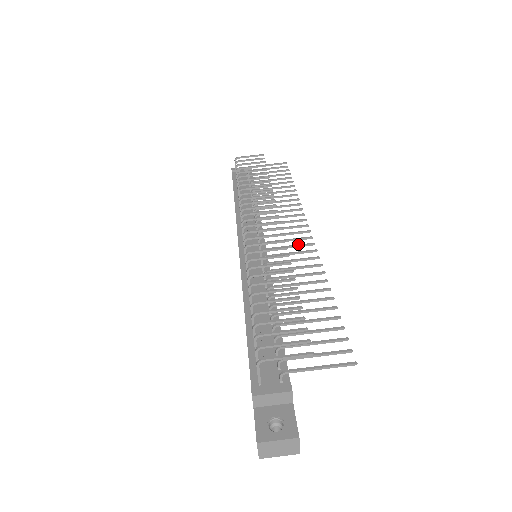
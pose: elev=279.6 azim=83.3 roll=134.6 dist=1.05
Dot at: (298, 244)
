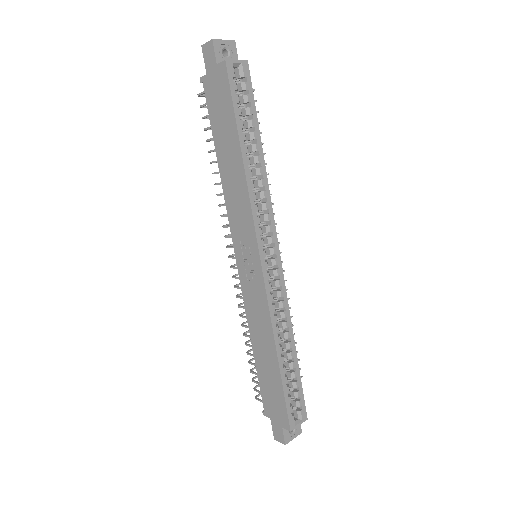
Dot at: occluded
